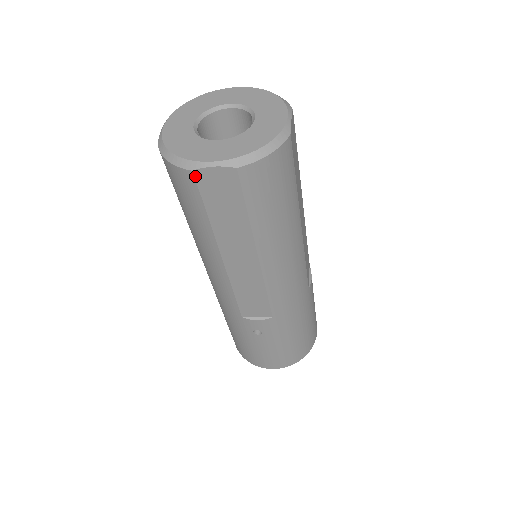
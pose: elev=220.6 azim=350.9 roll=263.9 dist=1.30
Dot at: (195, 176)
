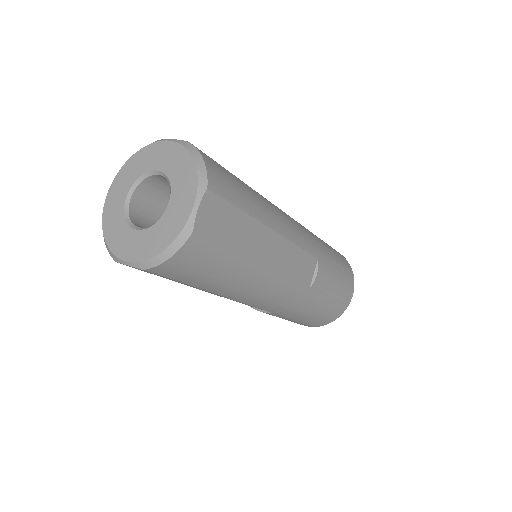
Dot at: occluded
